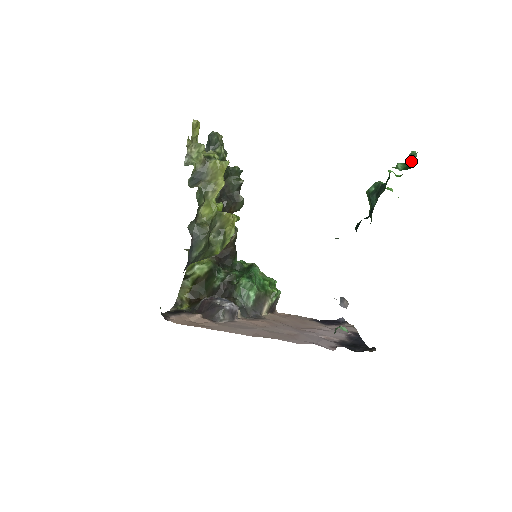
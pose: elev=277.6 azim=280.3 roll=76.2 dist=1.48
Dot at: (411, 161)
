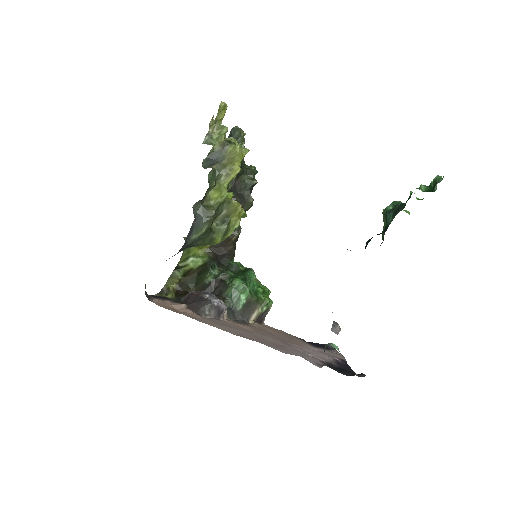
Dot at: (435, 184)
